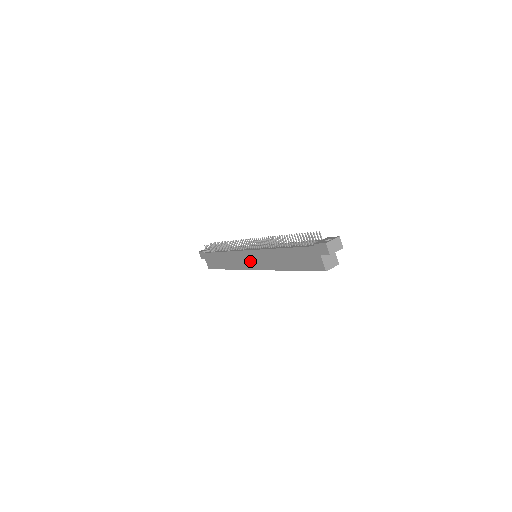
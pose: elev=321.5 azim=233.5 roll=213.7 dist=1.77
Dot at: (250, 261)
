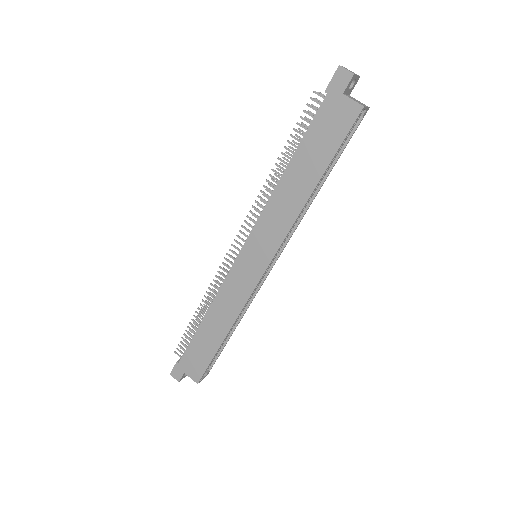
Dot at: (253, 263)
